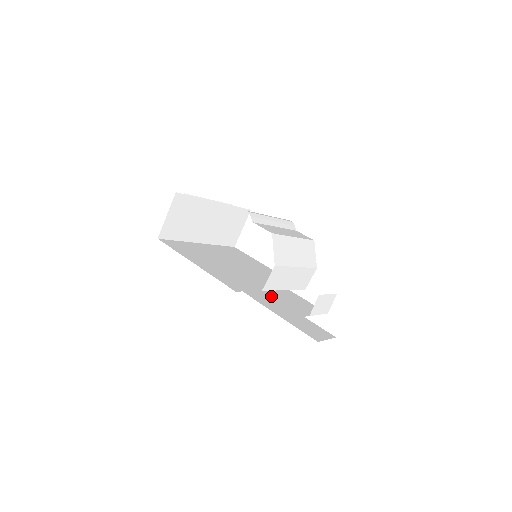
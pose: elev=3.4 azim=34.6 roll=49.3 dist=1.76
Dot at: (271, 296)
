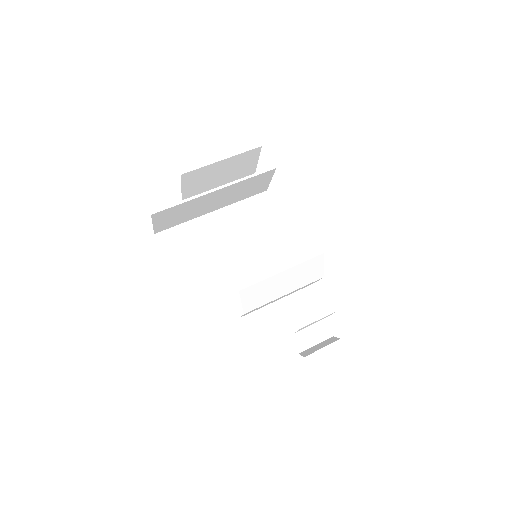
Dot at: occluded
